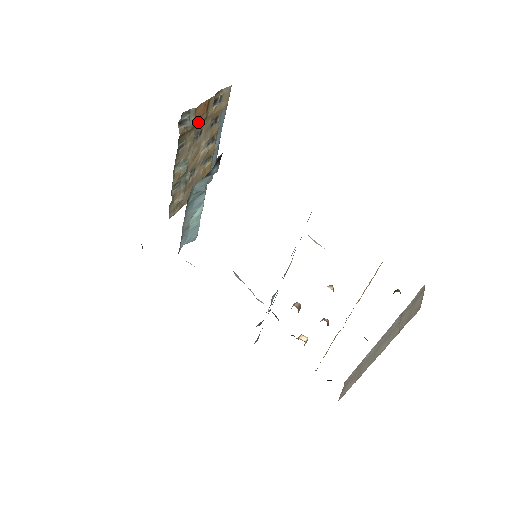
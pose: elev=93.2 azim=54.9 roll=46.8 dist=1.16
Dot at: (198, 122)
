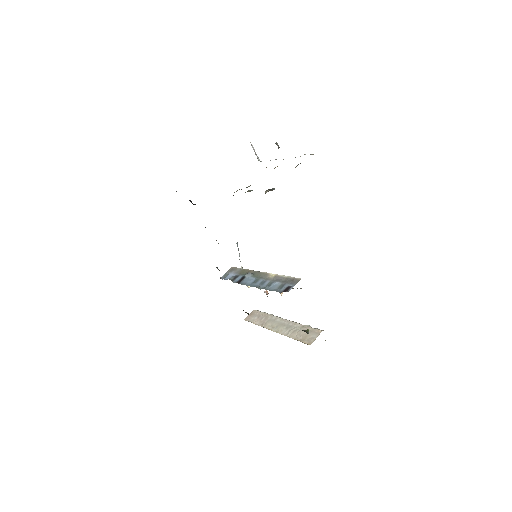
Dot at: occluded
